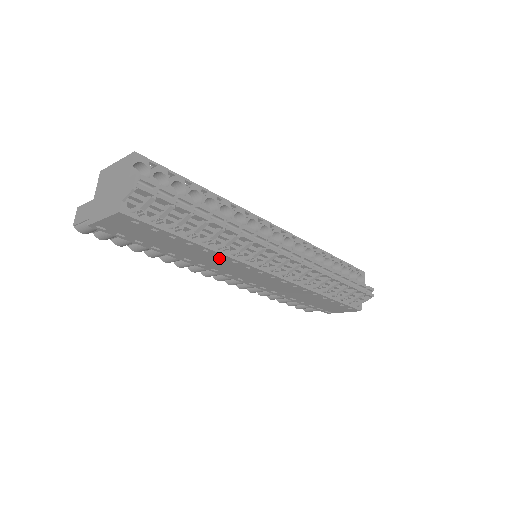
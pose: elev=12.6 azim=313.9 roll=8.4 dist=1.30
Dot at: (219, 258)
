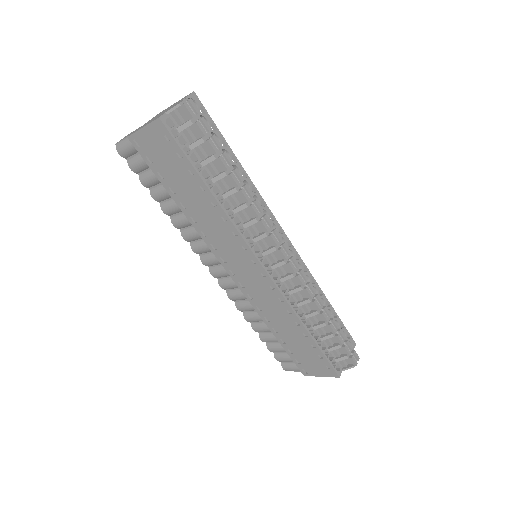
Dot at: (222, 222)
